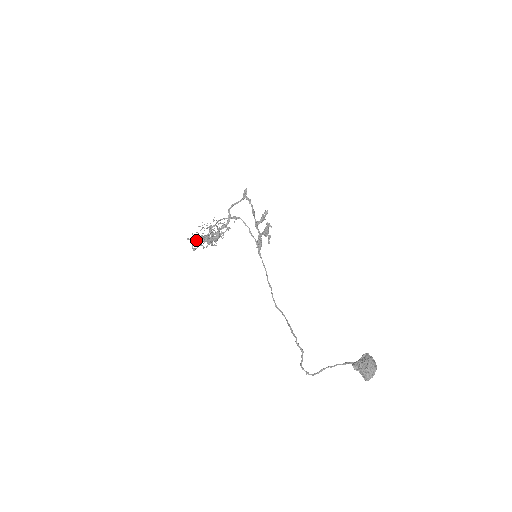
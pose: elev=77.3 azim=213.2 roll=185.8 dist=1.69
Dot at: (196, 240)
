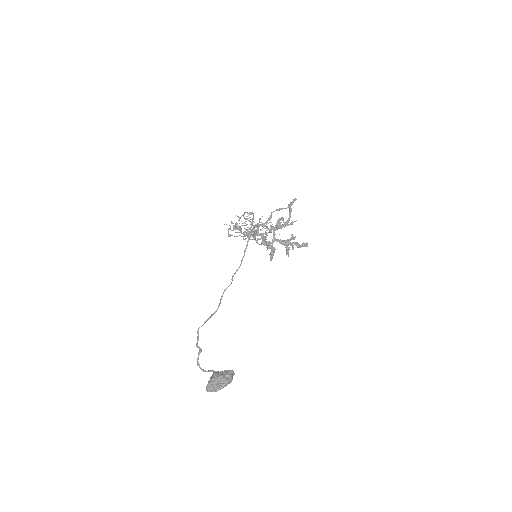
Dot at: (233, 228)
